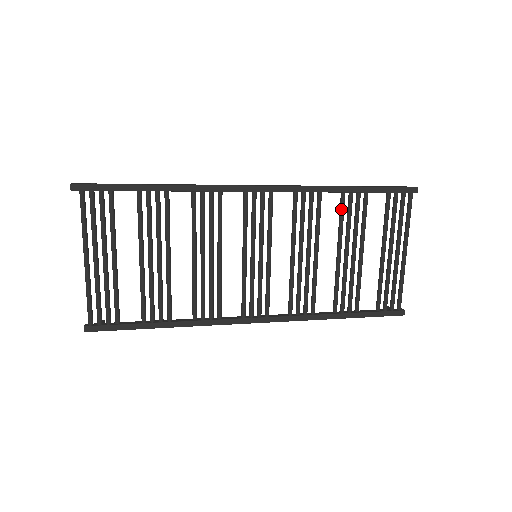
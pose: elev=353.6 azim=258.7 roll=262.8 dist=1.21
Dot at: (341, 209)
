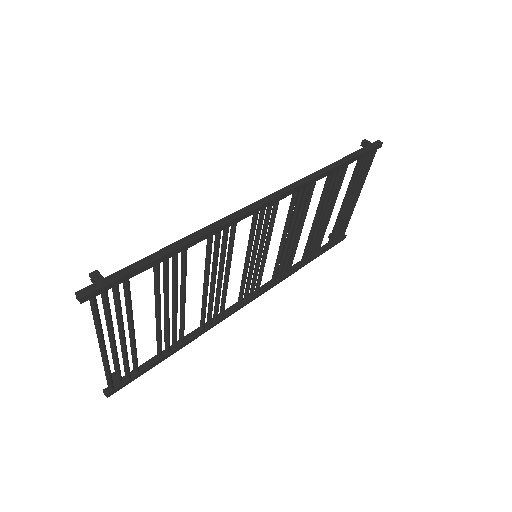
Dot at: (327, 186)
